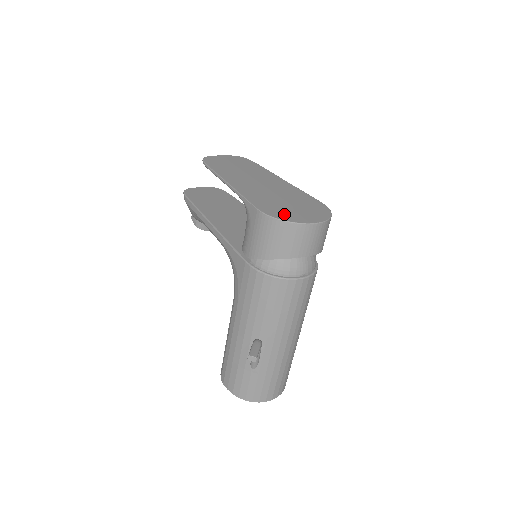
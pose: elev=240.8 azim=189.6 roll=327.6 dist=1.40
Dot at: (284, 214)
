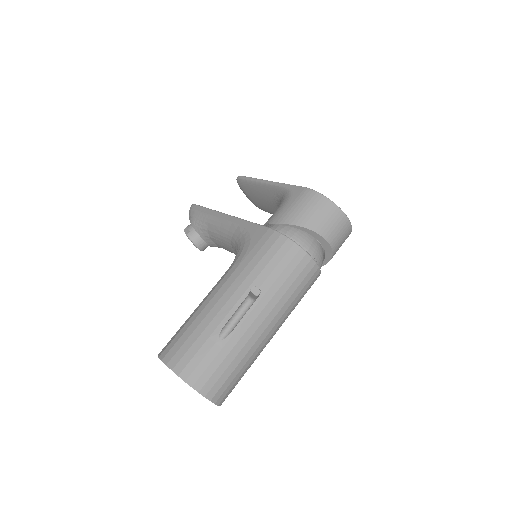
Dot at: occluded
